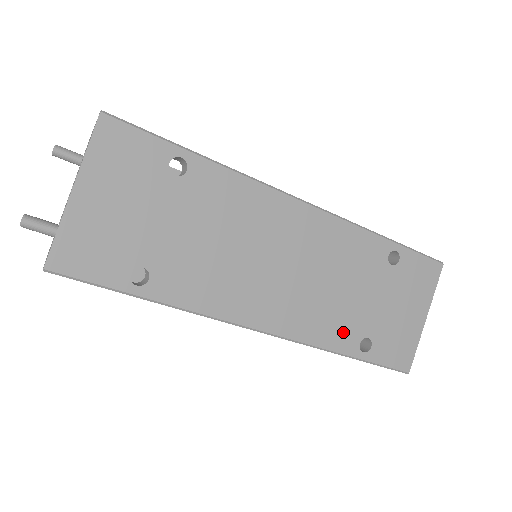
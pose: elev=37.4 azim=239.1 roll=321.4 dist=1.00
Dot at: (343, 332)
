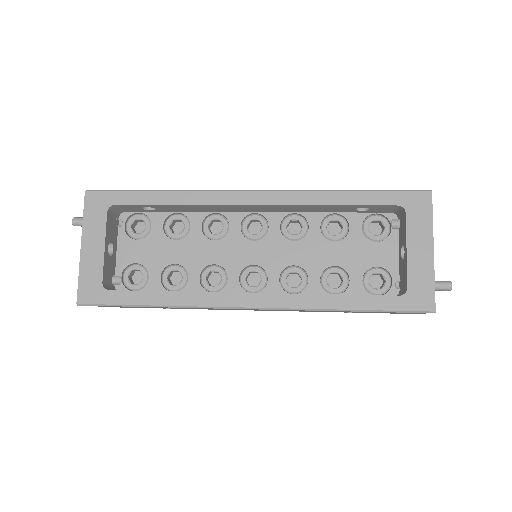
Dot at: occluded
